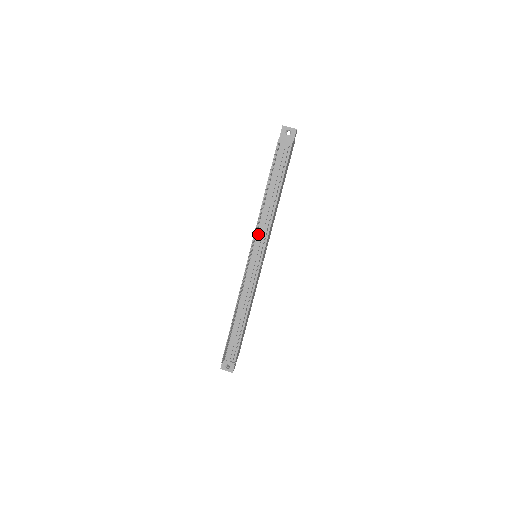
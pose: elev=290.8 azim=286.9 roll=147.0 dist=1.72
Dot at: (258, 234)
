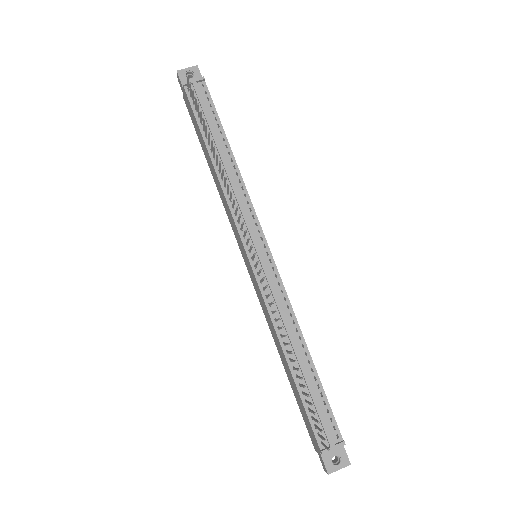
Dot at: occluded
